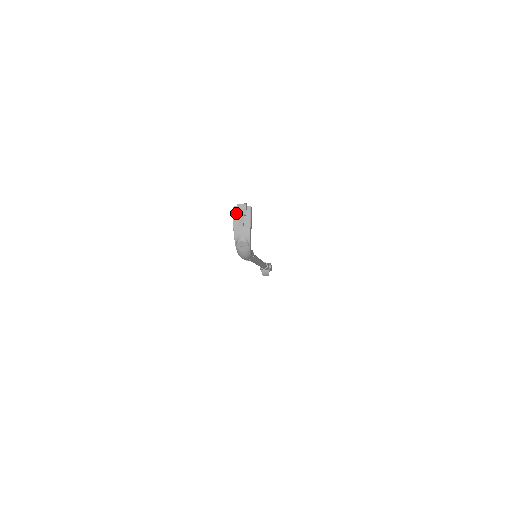
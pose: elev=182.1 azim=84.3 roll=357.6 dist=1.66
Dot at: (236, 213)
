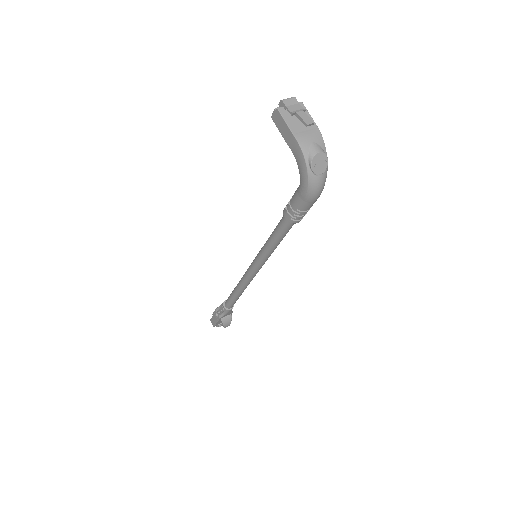
Dot at: (286, 115)
